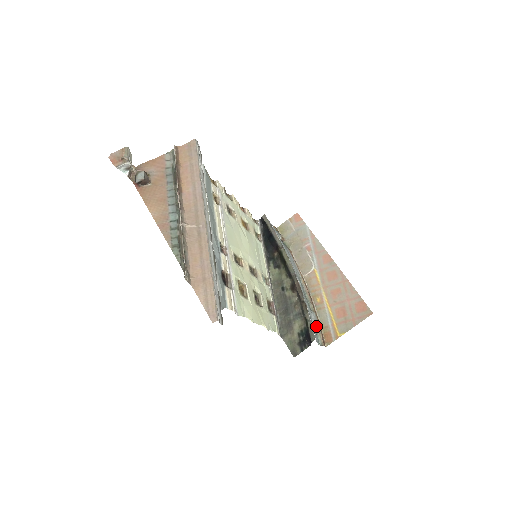
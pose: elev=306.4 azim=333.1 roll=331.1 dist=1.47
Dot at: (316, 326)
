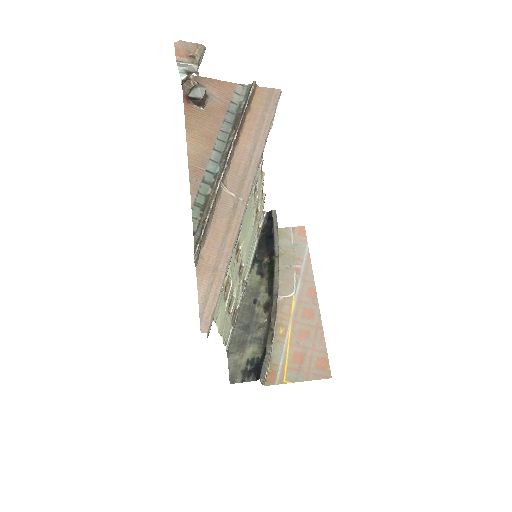
Dot at: occluded
